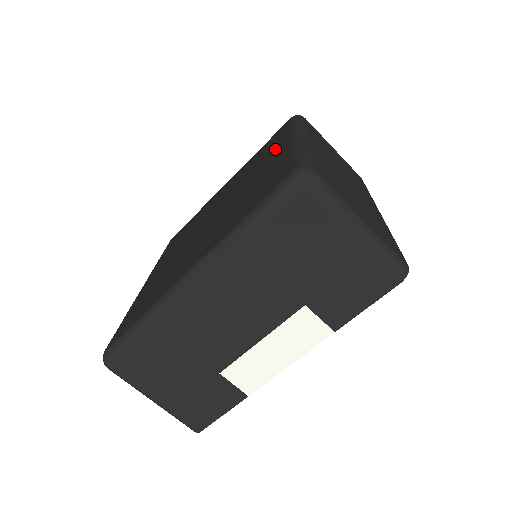
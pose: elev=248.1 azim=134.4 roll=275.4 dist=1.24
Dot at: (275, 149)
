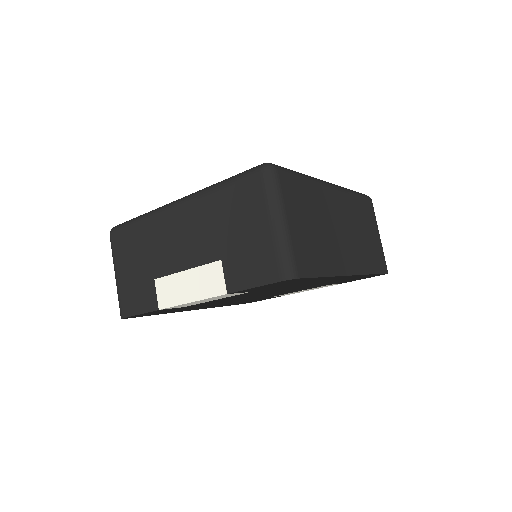
Dot at: occluded
